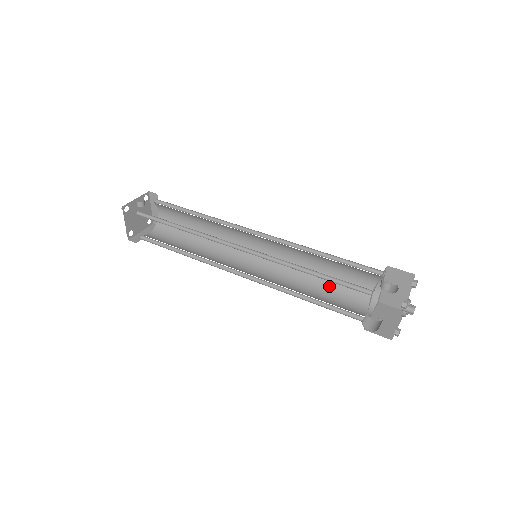
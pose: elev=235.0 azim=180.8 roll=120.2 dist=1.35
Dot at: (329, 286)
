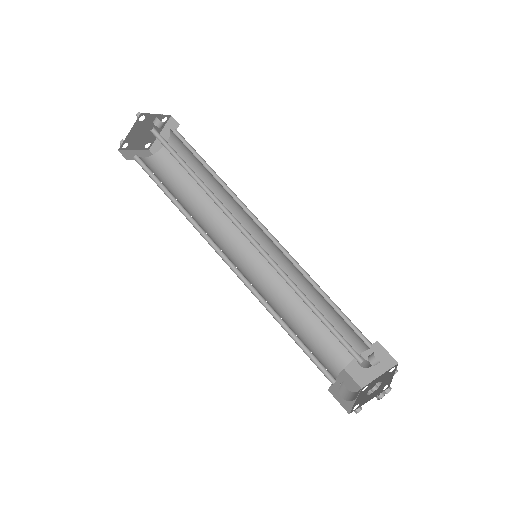
Dot at: (307, 326)
